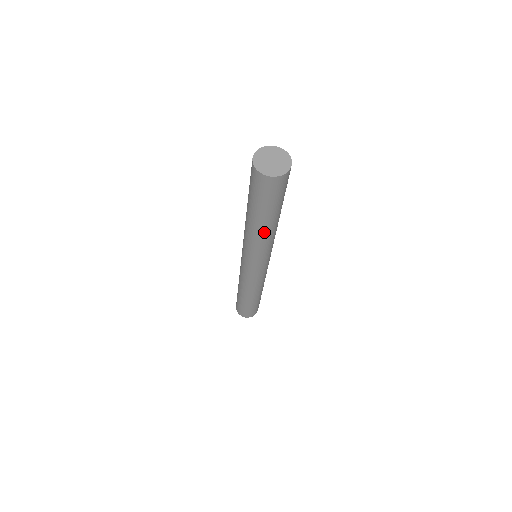
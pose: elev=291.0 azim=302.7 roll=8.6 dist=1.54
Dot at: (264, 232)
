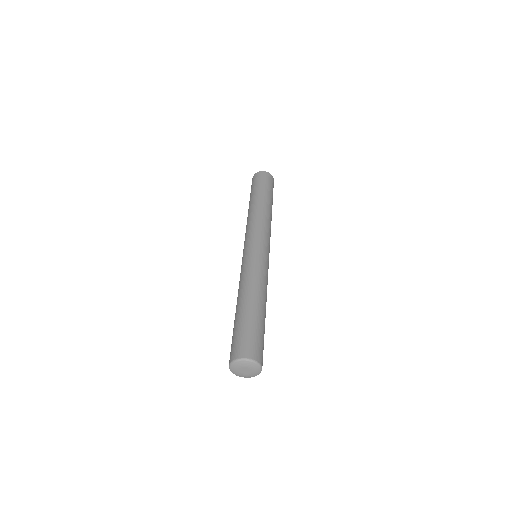
Dot at: (267, 209)
